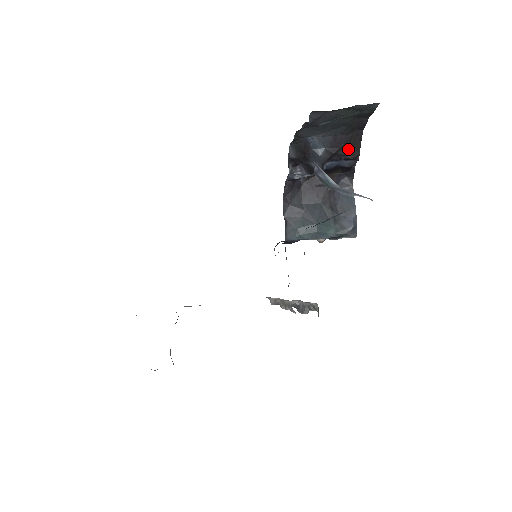
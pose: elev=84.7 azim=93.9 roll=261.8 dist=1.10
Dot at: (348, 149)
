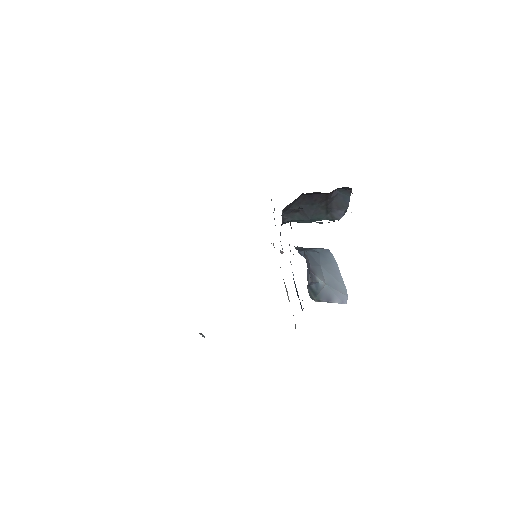
Dot at: occluded
